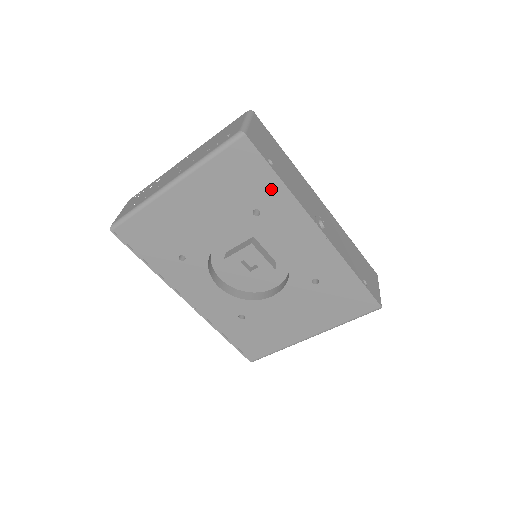
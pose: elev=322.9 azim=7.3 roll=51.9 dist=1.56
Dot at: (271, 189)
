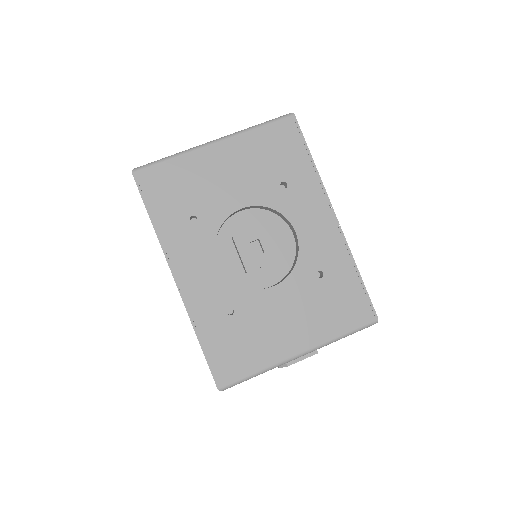
Dot at: (302, 166)
